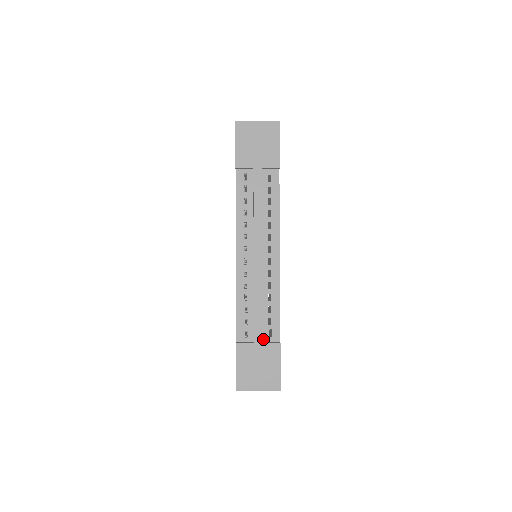
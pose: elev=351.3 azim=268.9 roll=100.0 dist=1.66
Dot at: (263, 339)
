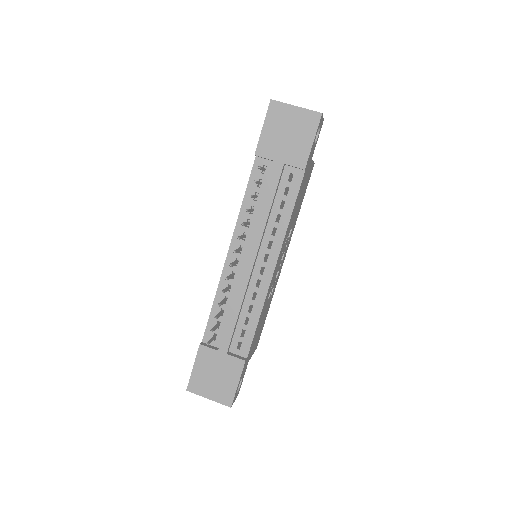
Dot at: (230, 349)
